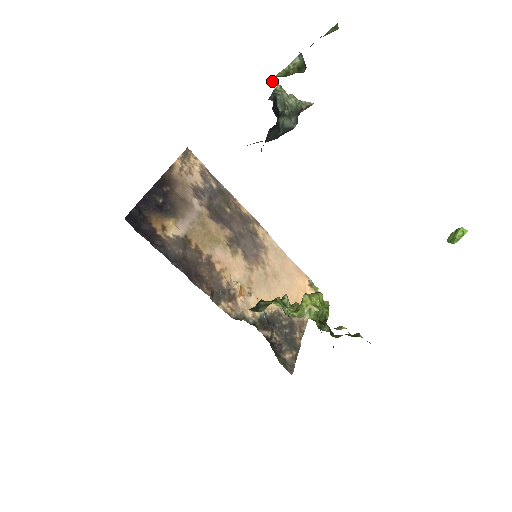
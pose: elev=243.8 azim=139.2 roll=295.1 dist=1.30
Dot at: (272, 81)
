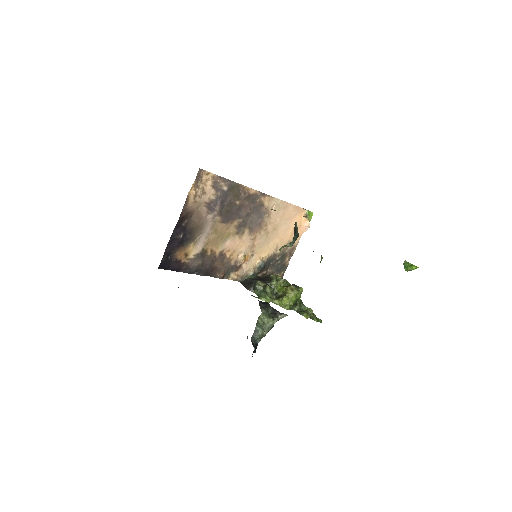
Dot at: (272, 209)
